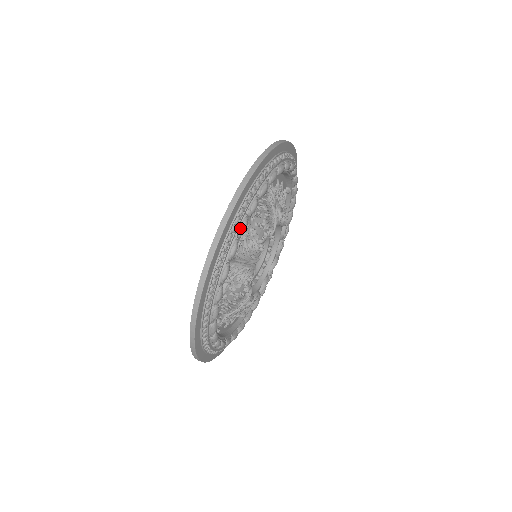
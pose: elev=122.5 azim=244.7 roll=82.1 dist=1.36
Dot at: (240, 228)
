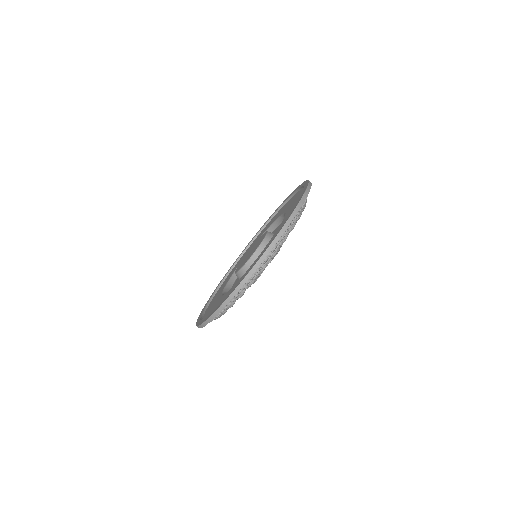
Dot at: (249, 284)
